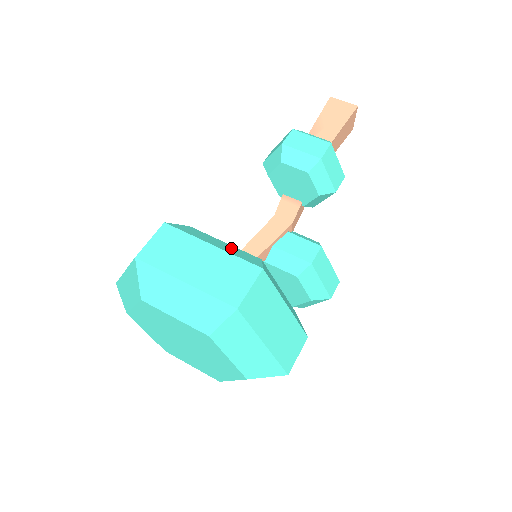
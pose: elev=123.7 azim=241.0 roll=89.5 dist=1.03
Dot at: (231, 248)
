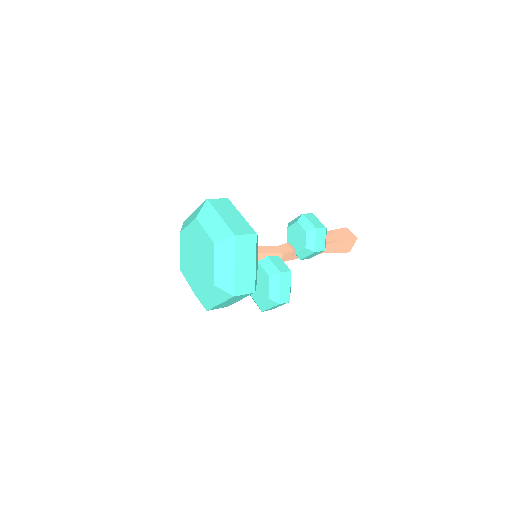
Dot at: occluded
